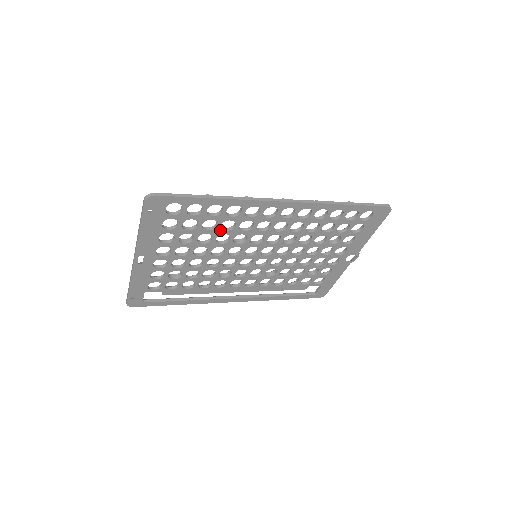
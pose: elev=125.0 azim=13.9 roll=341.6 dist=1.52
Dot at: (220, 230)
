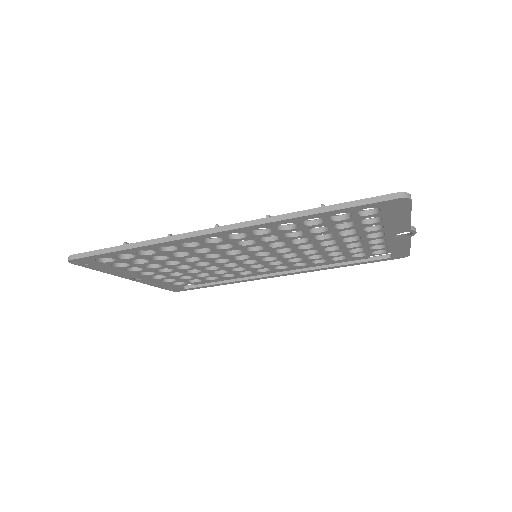
Dot at: (178, 257)
